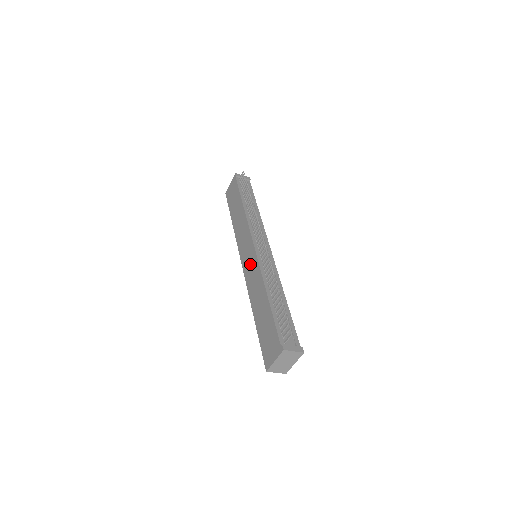
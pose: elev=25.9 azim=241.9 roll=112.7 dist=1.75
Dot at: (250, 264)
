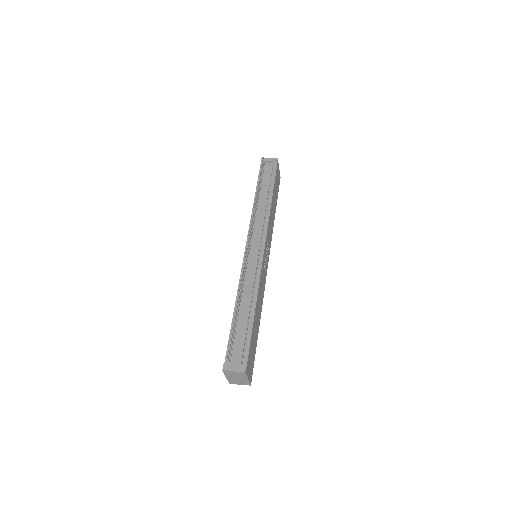
Dot at: occluded
